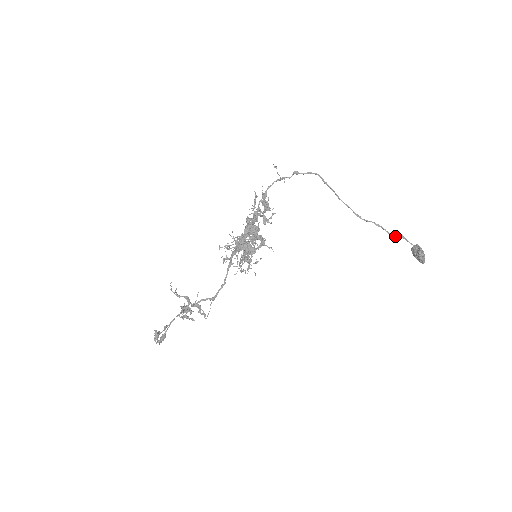
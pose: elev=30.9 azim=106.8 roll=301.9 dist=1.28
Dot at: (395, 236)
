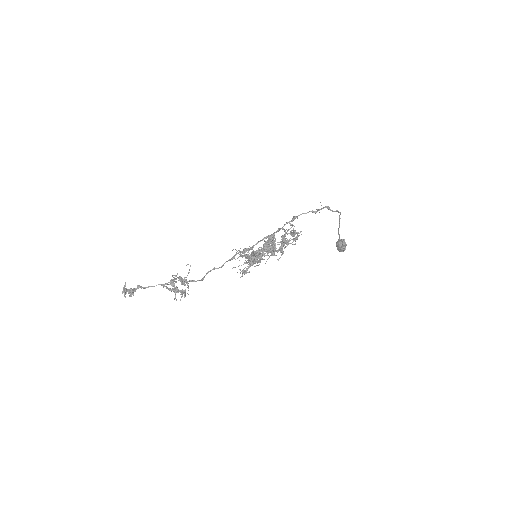
Dot at: (344, 246)
